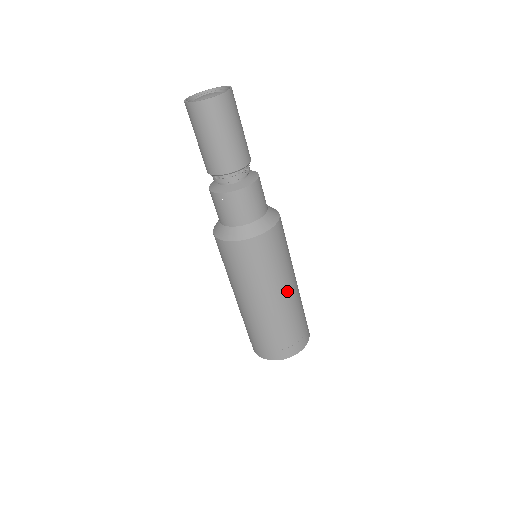
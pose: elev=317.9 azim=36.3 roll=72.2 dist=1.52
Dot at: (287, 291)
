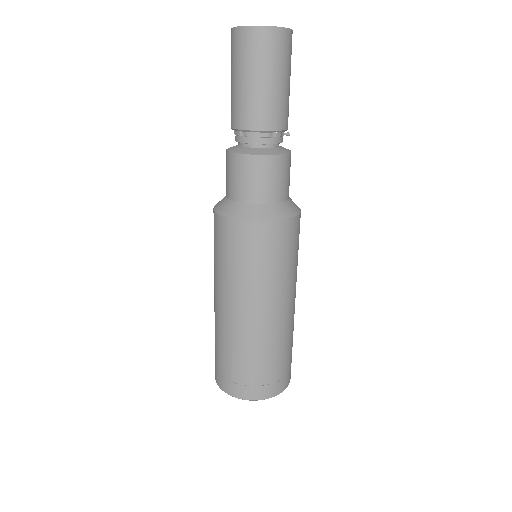
Dot at: occluded
